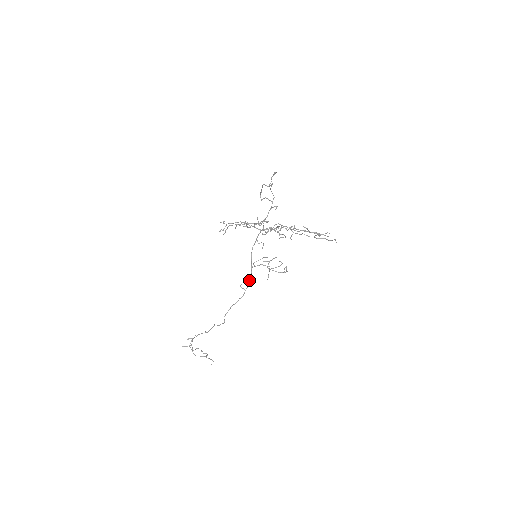
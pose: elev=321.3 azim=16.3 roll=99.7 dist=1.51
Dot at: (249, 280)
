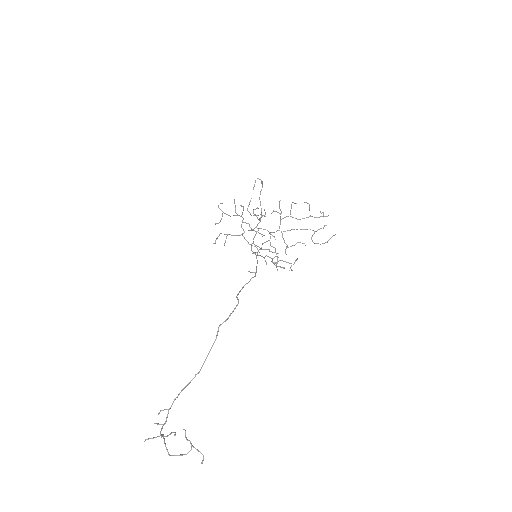
Dot at: occluded
